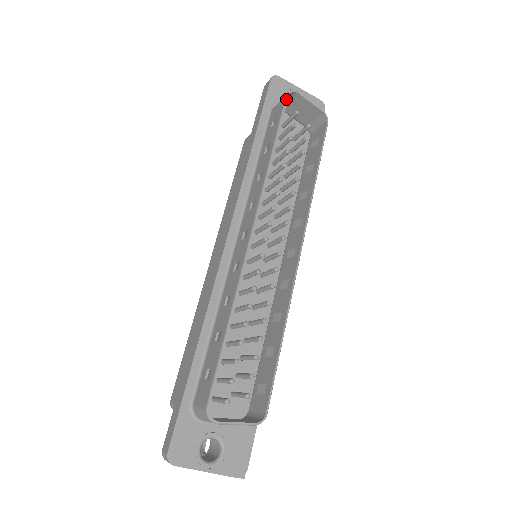
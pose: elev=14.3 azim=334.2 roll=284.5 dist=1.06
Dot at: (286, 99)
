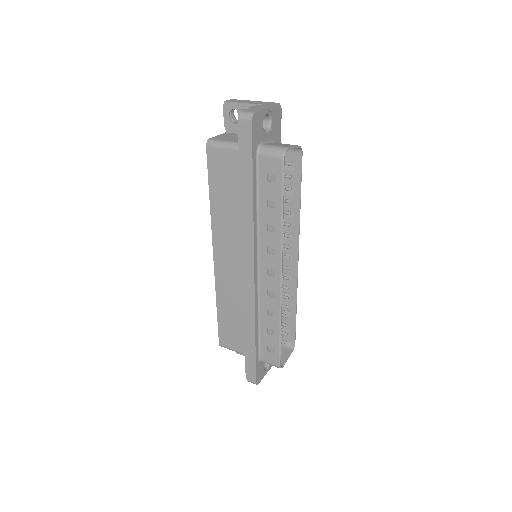
Dot at: (284, 164)
